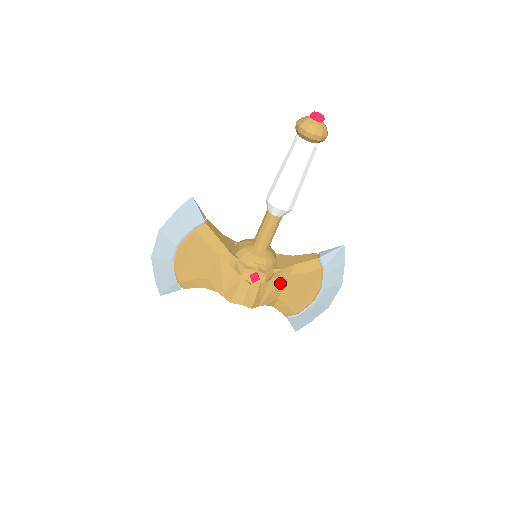
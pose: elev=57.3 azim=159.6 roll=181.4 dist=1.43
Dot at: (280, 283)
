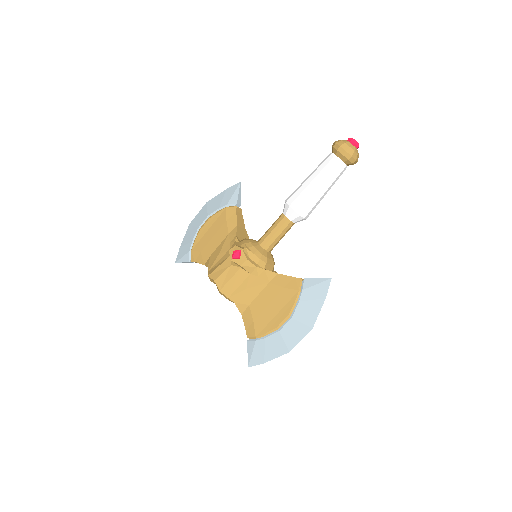
Dot at: (257, 285)
